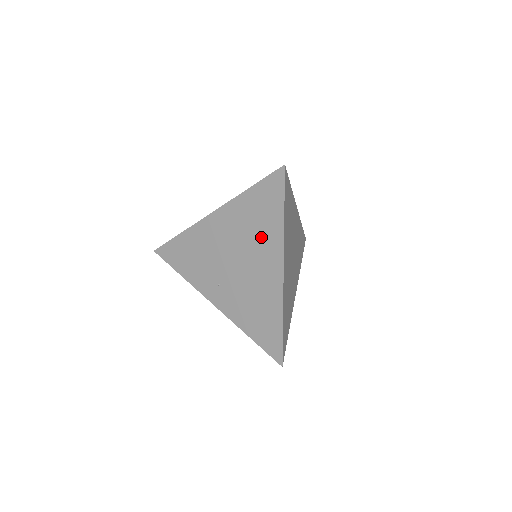
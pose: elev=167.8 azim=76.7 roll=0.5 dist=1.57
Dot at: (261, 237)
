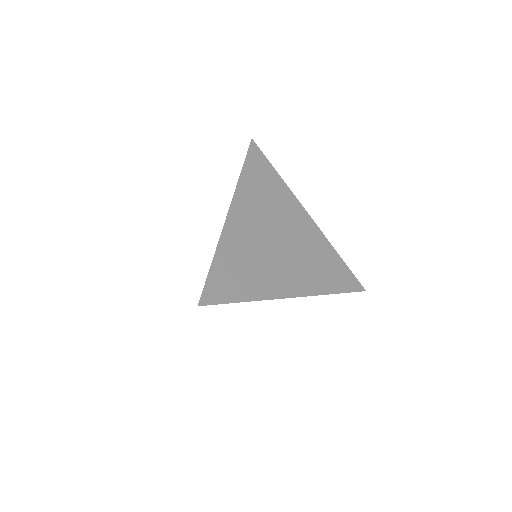
Dot at: occluded
